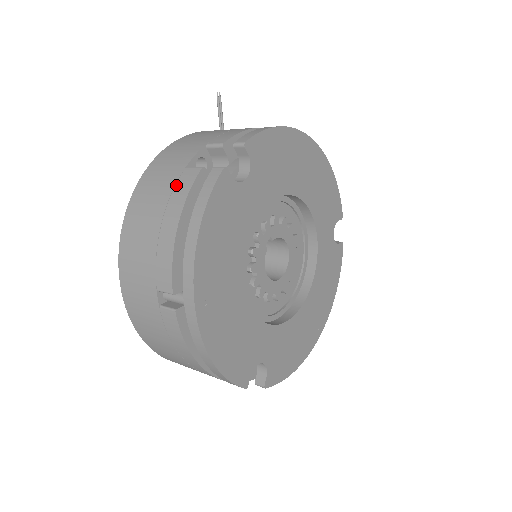
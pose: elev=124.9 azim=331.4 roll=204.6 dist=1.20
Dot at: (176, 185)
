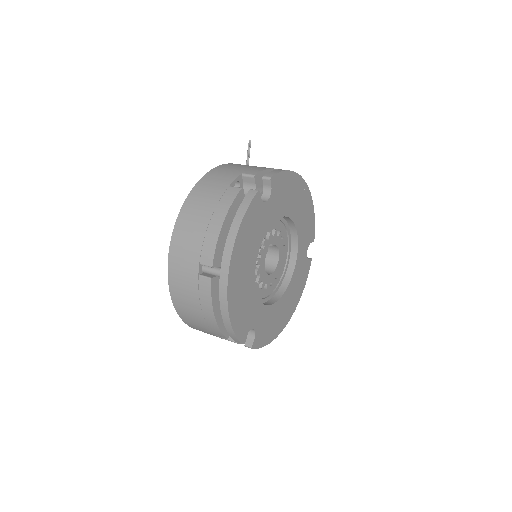
Dot at: (222, 197)
